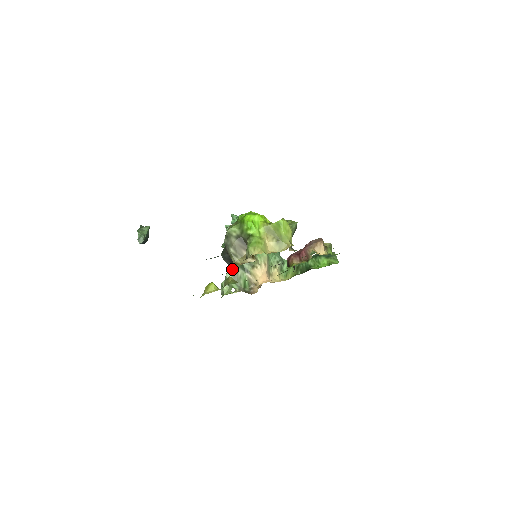
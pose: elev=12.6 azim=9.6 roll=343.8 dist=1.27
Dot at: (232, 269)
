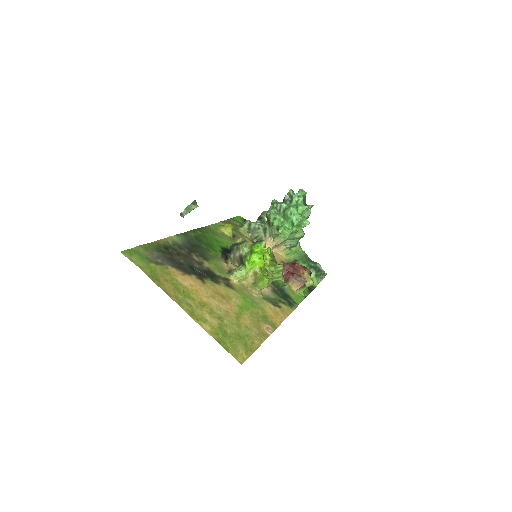
Dot at: occluded
